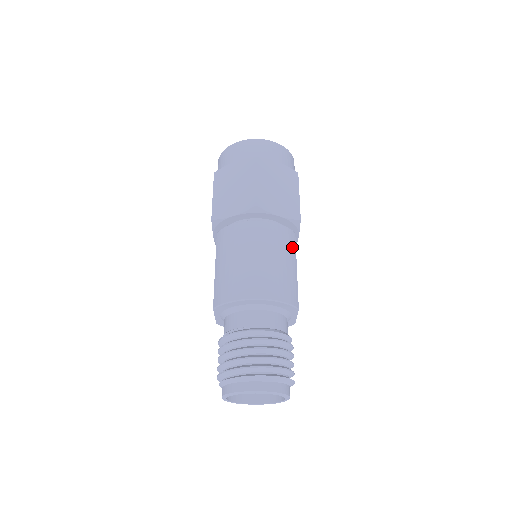
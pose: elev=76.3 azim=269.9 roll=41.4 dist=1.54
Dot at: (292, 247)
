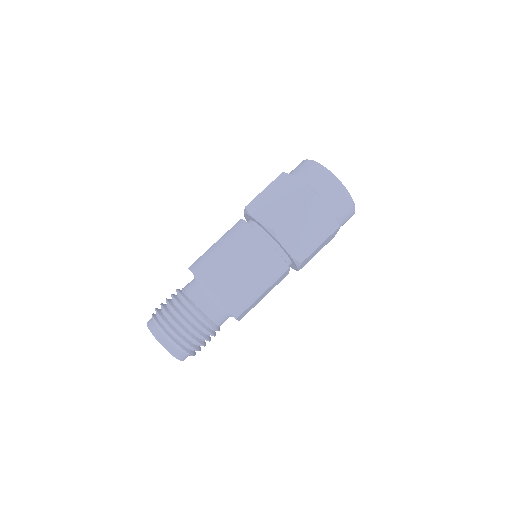
Dot at: (274, 277)
